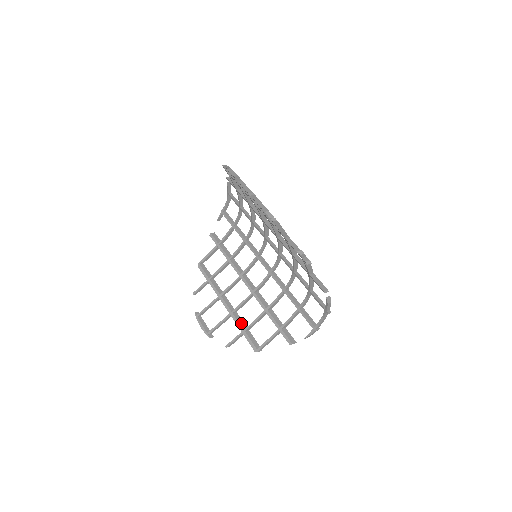
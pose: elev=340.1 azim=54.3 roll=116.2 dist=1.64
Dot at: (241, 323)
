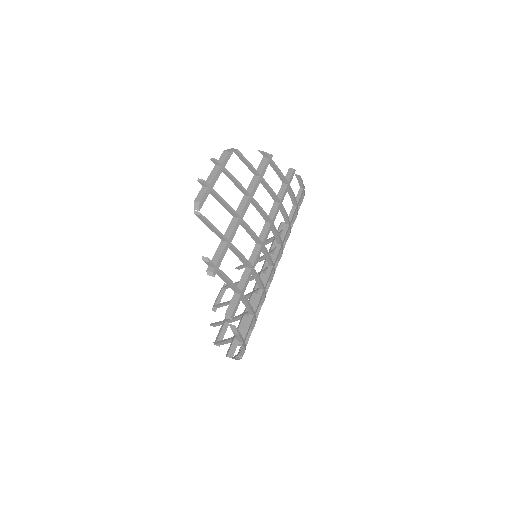
Dot at: occluded
